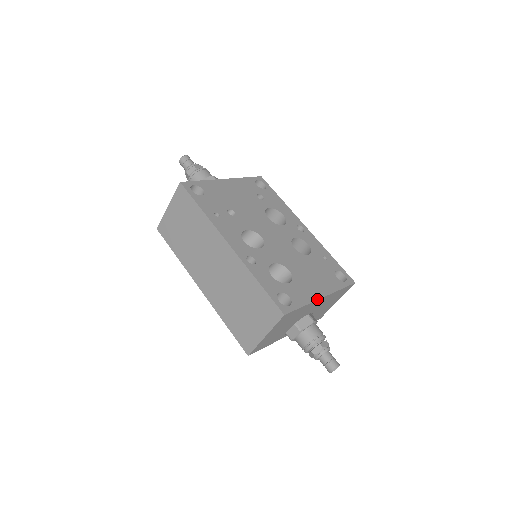
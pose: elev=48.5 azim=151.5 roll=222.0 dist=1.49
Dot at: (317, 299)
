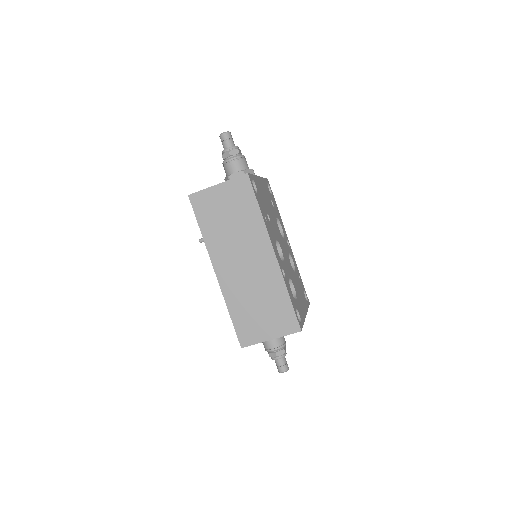
Dot at: (305, 317)
